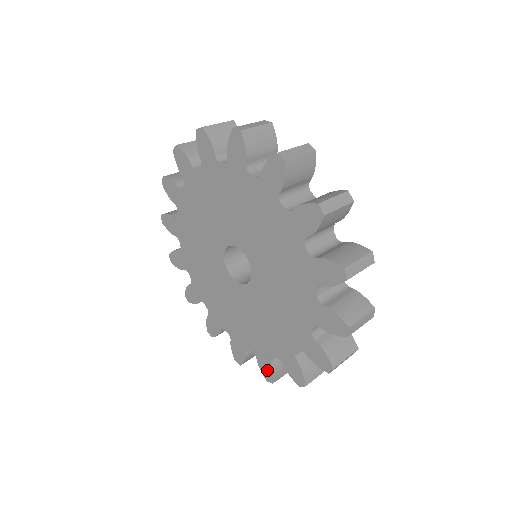
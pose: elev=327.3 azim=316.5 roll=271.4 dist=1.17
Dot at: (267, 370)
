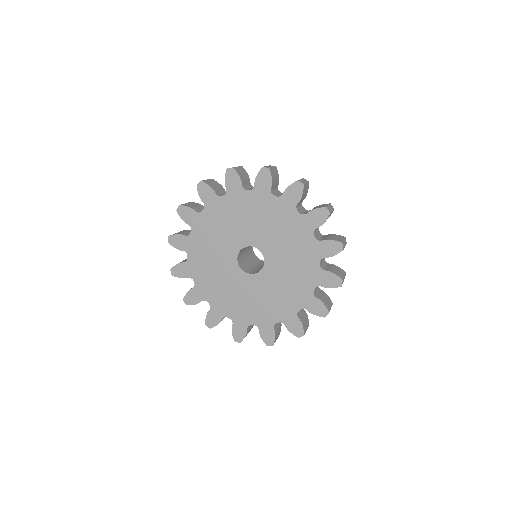
Dot at: (269, 336)
